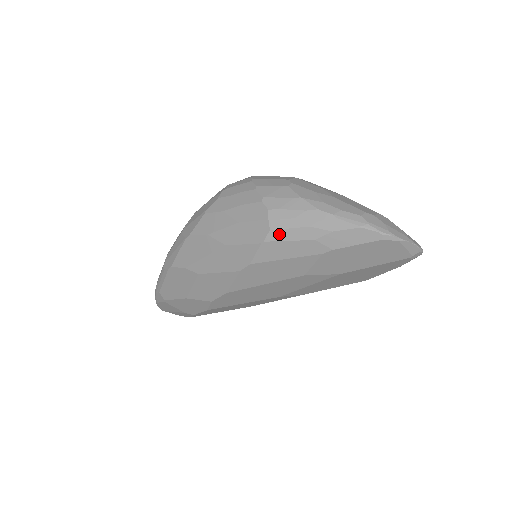
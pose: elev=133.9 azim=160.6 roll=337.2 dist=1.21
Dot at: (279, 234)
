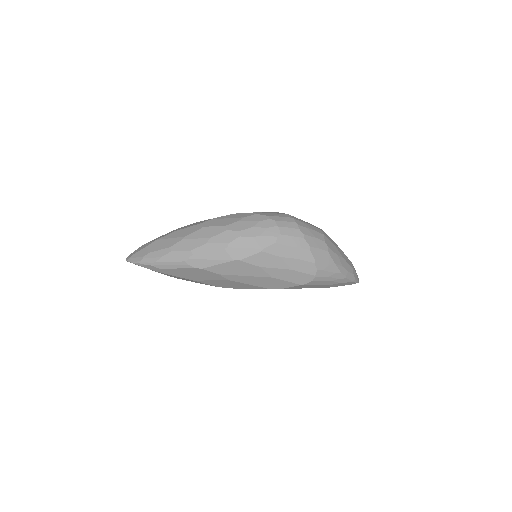
Dot at: (315, 283)
